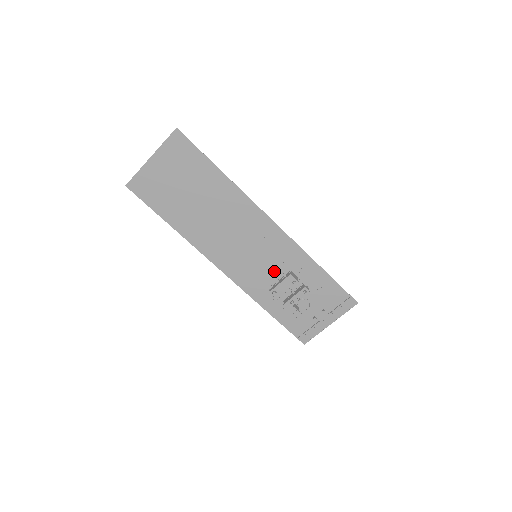
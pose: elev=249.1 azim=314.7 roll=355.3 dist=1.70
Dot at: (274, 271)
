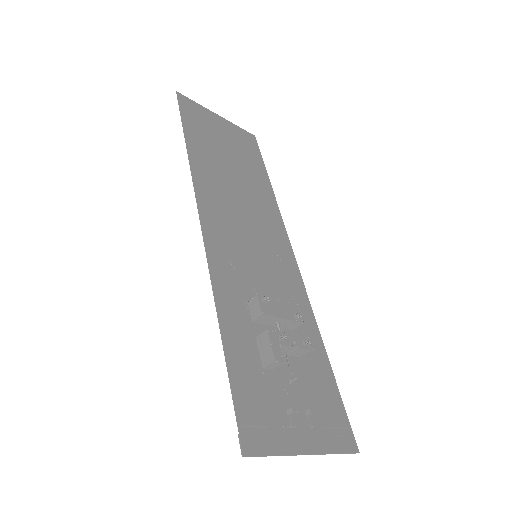
Dot at: (266, 292)
